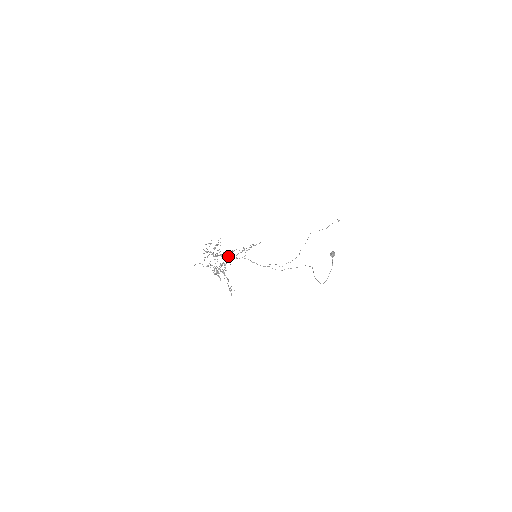
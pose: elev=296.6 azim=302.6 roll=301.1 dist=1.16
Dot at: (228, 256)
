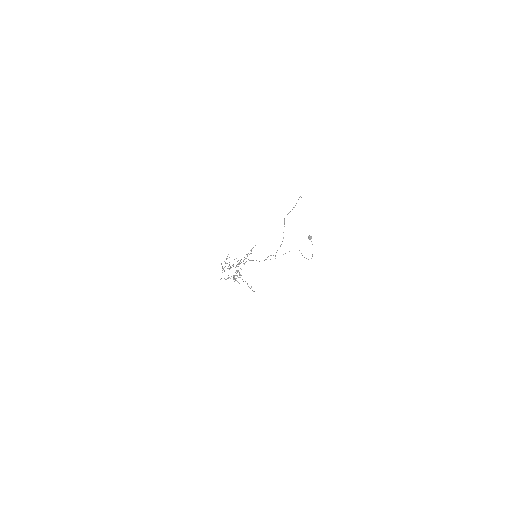
Dot at: (237, 264)
